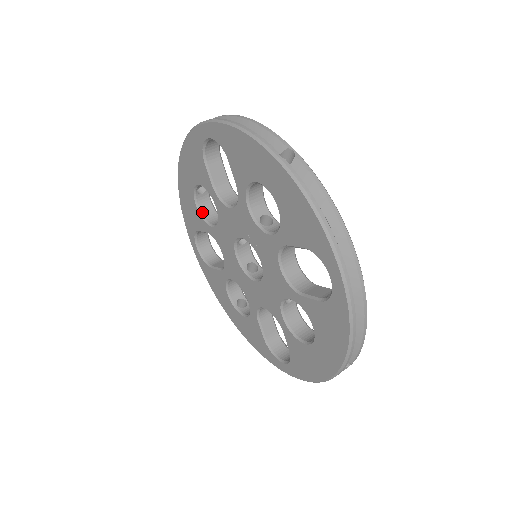
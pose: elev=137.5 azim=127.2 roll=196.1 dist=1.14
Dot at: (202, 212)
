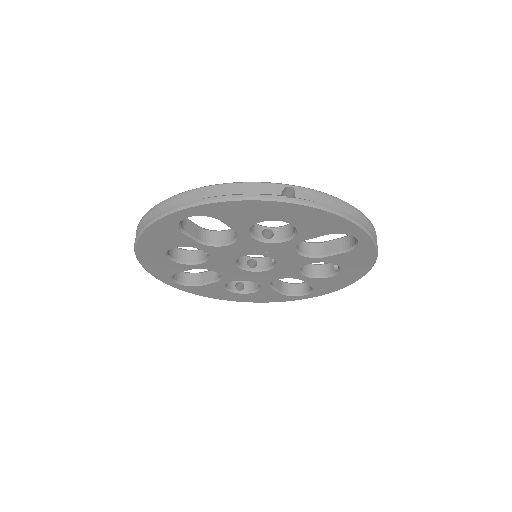
Dot at: (179, 260)
